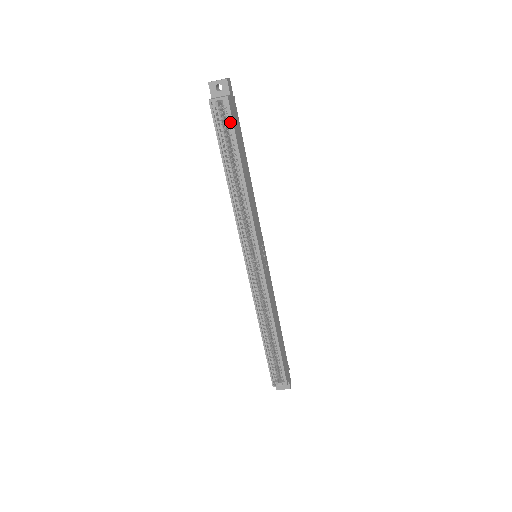
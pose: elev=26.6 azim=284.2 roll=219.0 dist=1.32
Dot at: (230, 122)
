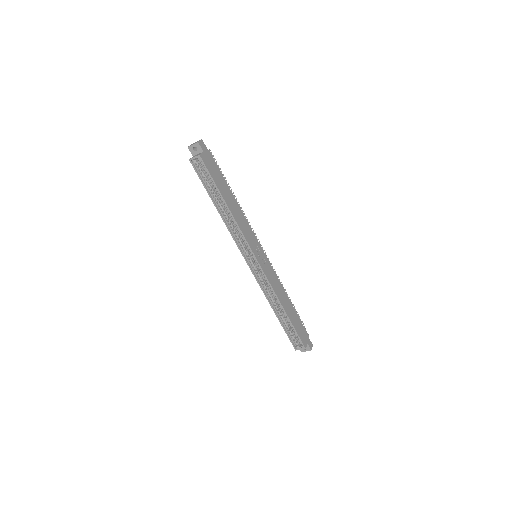
Dot at: (207, 171)
